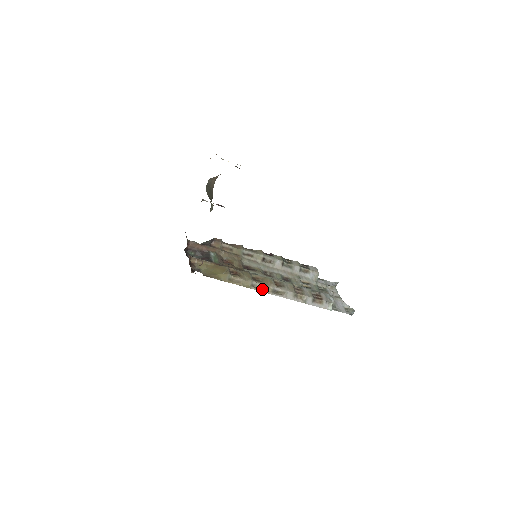
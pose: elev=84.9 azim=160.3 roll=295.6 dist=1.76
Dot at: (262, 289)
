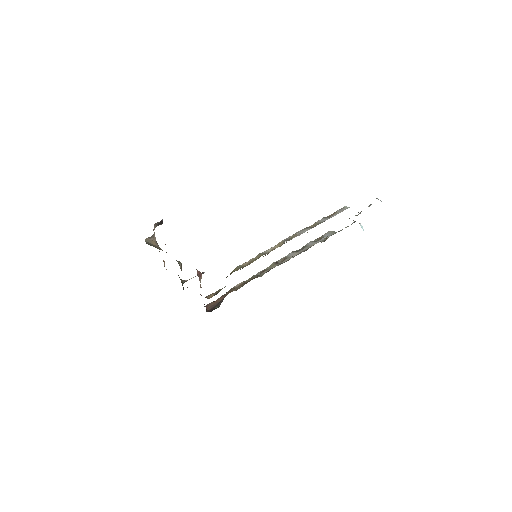
Dot at: occluded
